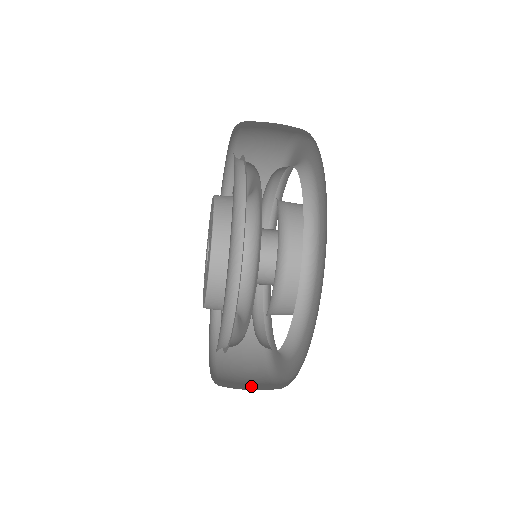
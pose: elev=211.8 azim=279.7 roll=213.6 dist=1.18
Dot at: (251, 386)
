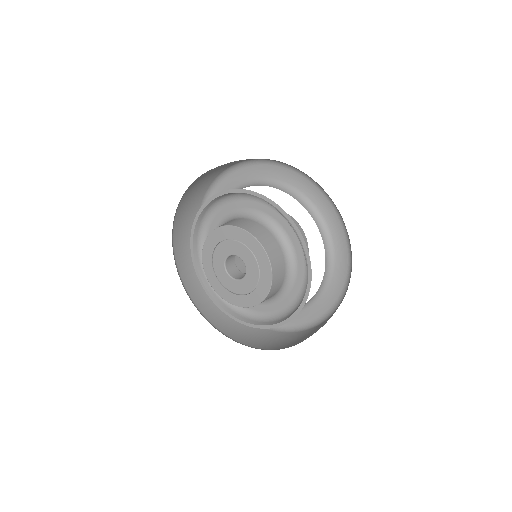
Dot at: (213, 303)
